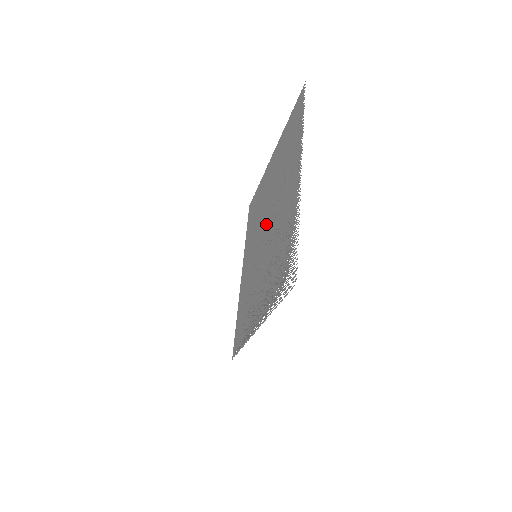
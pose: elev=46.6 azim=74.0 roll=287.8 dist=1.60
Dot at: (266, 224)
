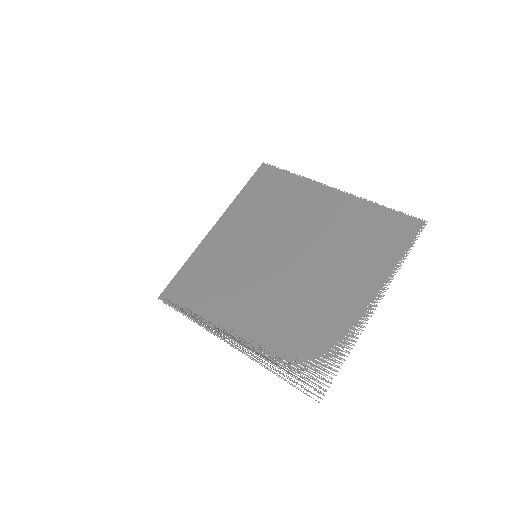
Dot at: (292, 255)
